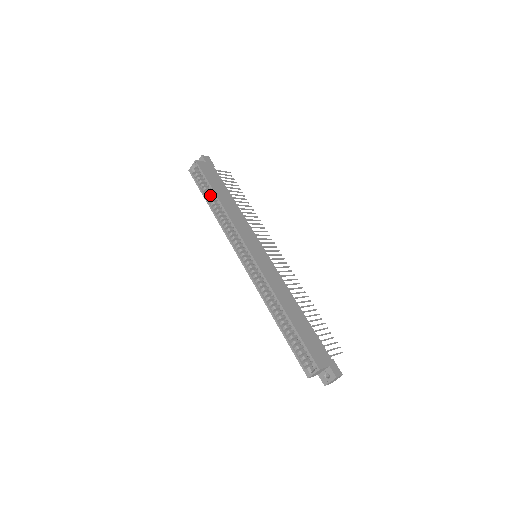
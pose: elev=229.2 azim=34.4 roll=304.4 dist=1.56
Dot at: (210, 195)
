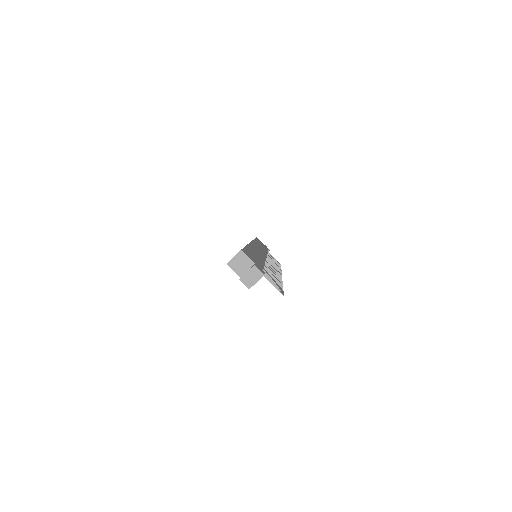
Dot at: occluded
